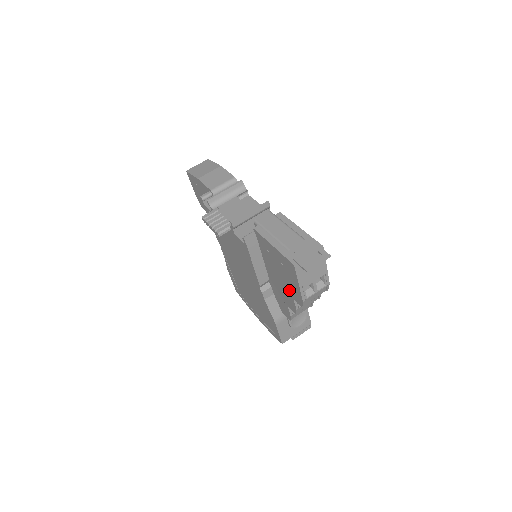
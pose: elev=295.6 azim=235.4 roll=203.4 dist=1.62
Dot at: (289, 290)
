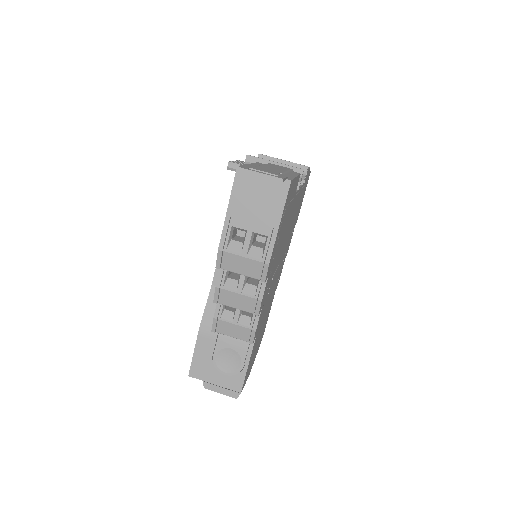
Dot at: occluded
